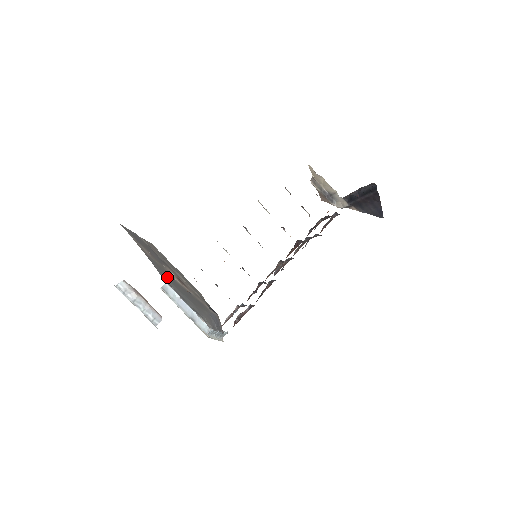
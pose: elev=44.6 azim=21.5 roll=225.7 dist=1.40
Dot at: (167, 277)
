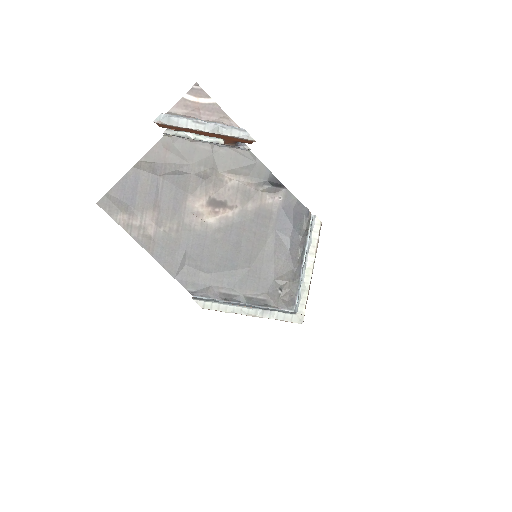
Dot at: (192, 261)
